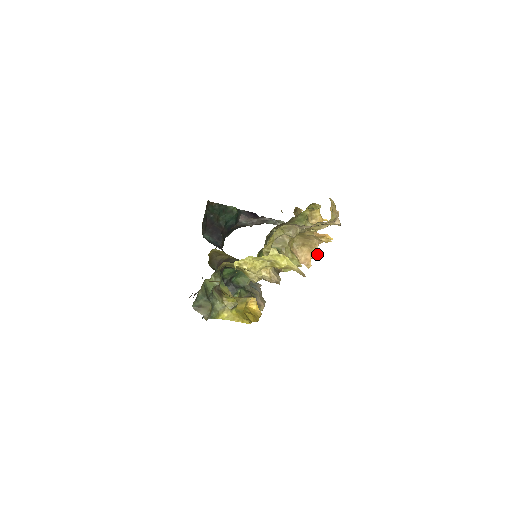
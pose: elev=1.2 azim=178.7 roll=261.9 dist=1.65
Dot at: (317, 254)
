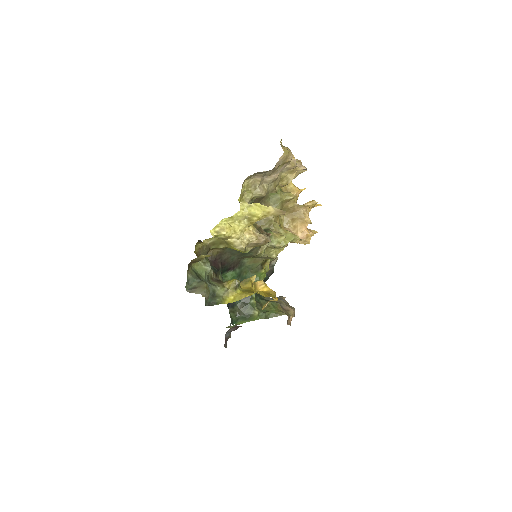
Dot at: (311, 223)
